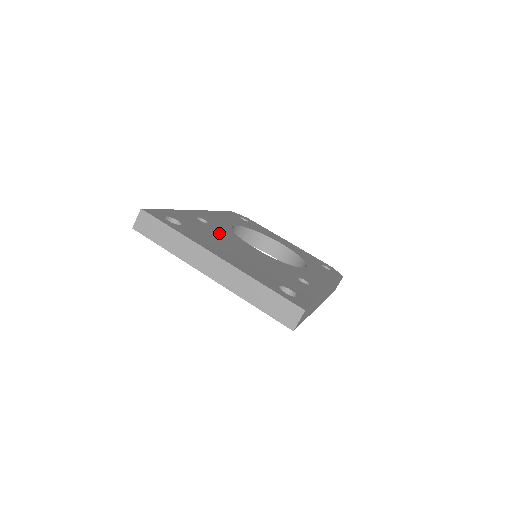
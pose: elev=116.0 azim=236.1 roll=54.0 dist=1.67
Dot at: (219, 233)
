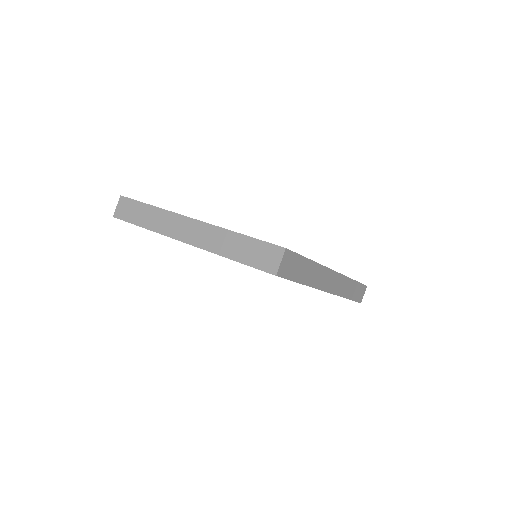
Dot at: occluded
